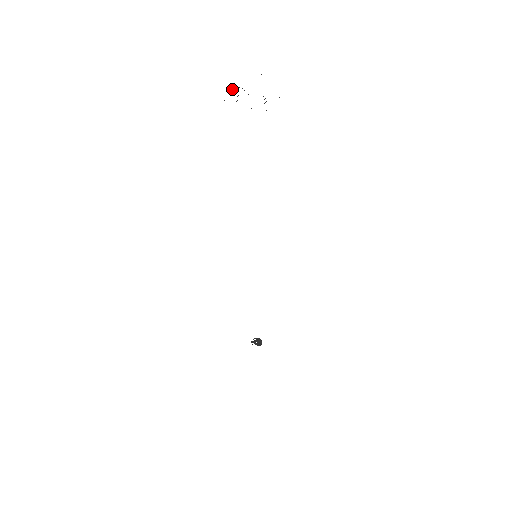
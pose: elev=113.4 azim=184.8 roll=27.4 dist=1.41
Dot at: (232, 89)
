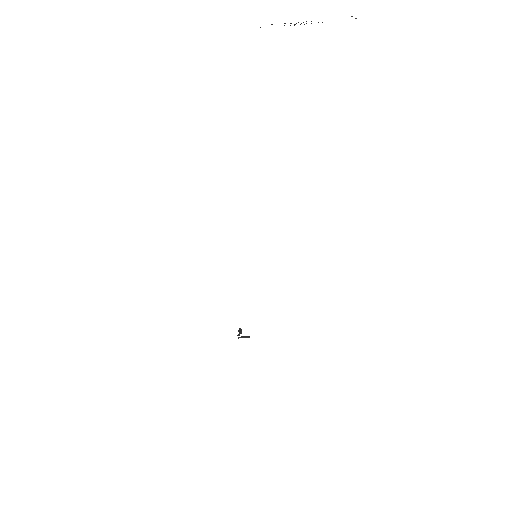
Dot at: occluded
